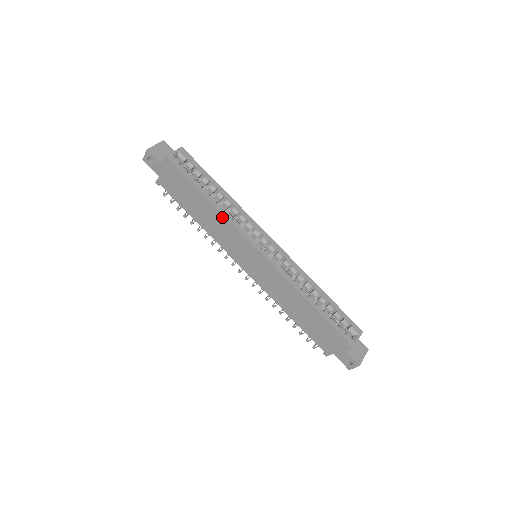
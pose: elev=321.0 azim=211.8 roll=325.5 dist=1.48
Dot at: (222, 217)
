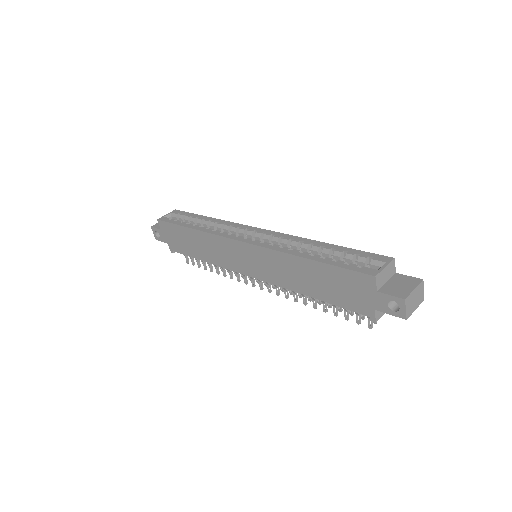
Dot at: (205, 235)
